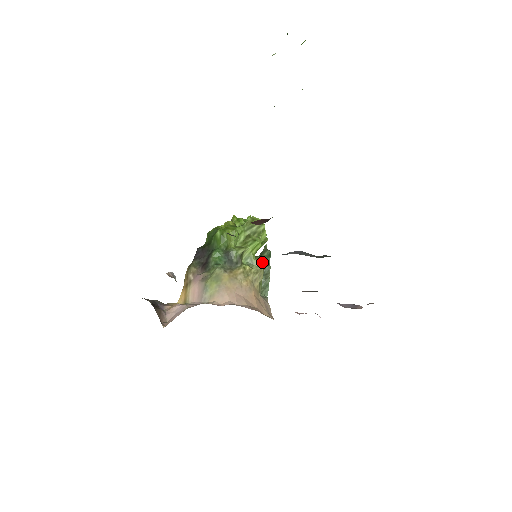
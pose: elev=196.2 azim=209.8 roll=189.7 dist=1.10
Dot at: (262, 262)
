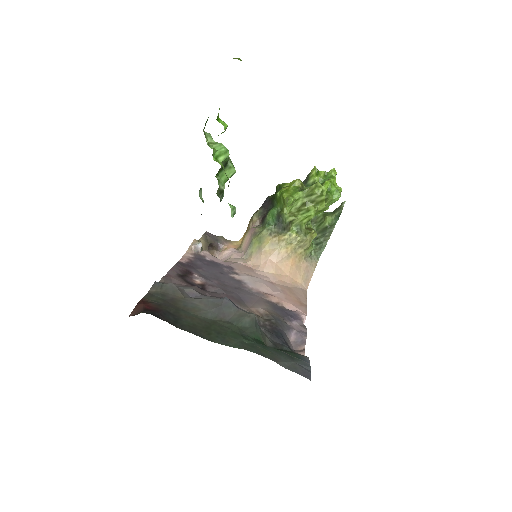
Dot at: (309, 233)
